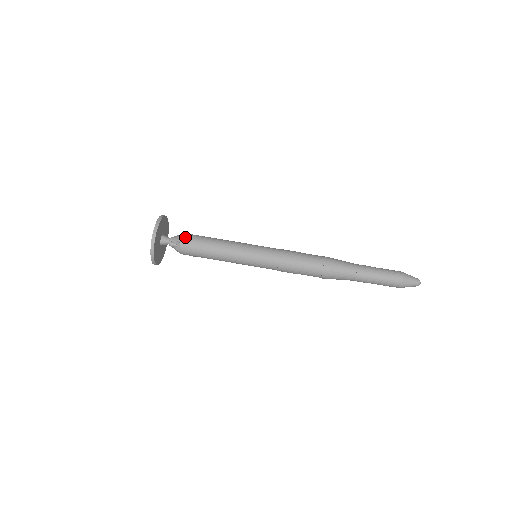
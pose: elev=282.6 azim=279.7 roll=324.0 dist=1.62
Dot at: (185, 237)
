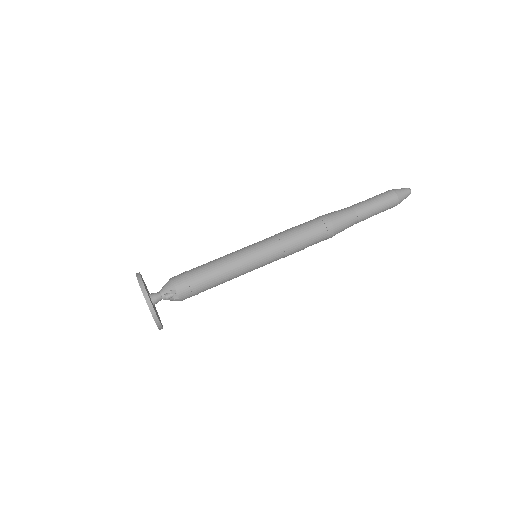
Dot at: (176, 281)
